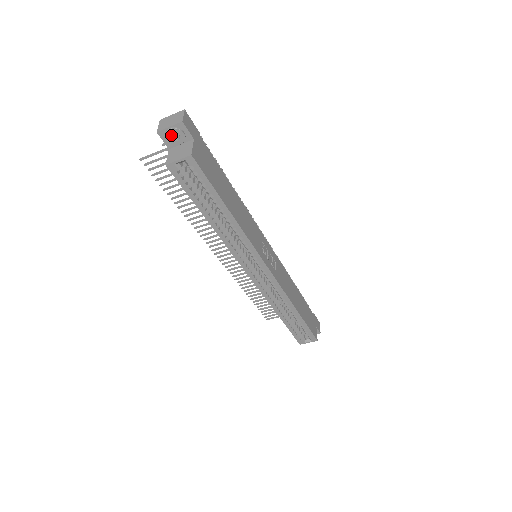
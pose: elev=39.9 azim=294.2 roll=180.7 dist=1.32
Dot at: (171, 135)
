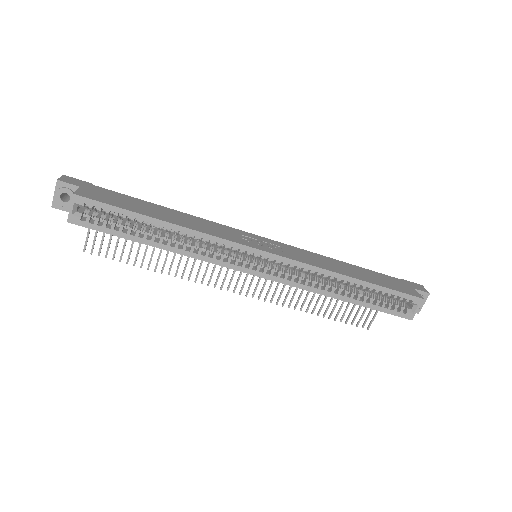
Dot at: (64, 201)
